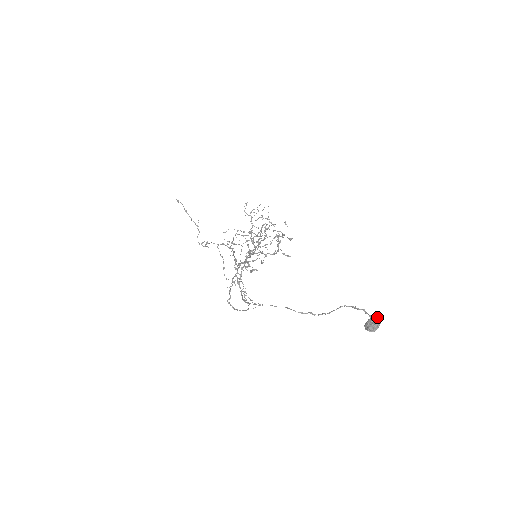
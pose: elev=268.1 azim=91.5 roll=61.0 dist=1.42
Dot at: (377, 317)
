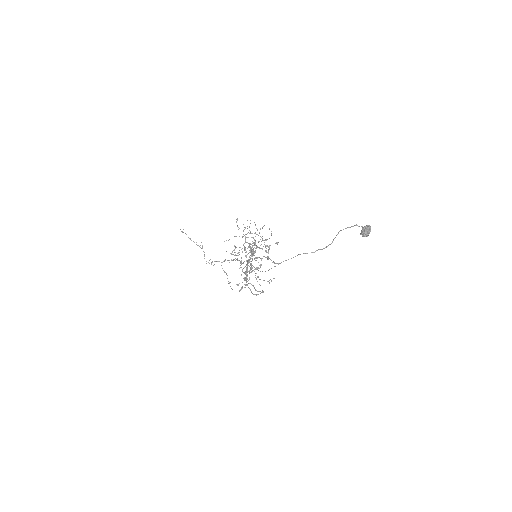
Dot at: (367, 226)
